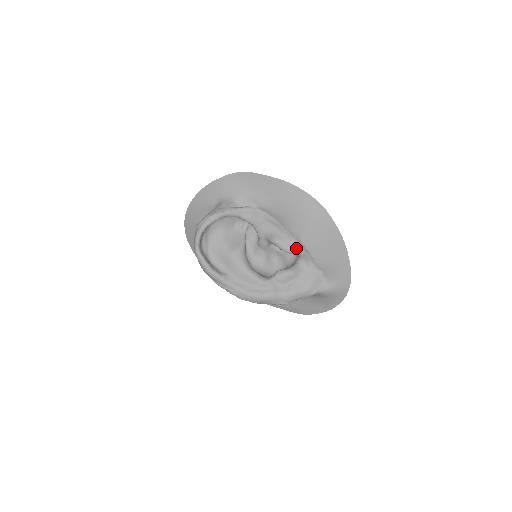
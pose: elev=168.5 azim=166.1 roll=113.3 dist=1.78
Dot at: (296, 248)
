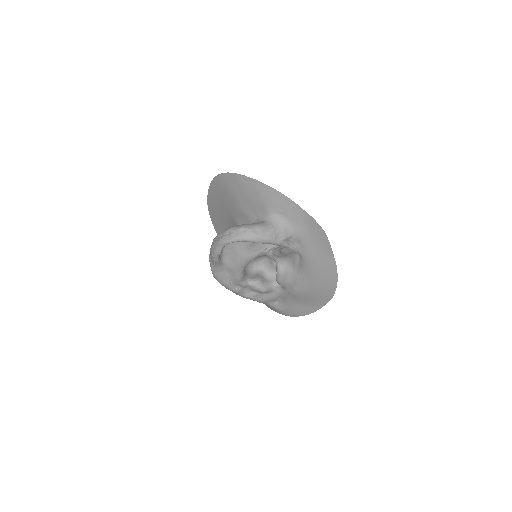
Dot at: (286, 286)
